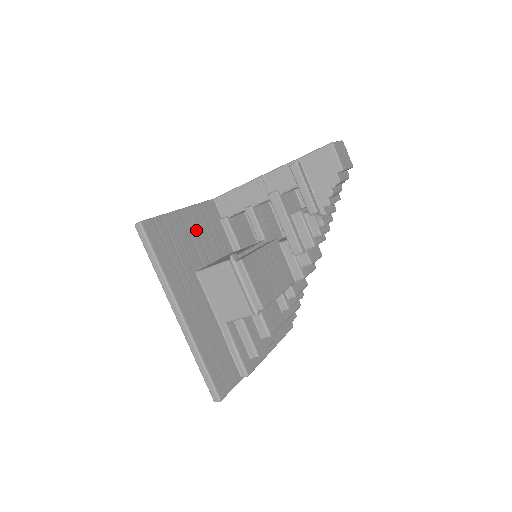
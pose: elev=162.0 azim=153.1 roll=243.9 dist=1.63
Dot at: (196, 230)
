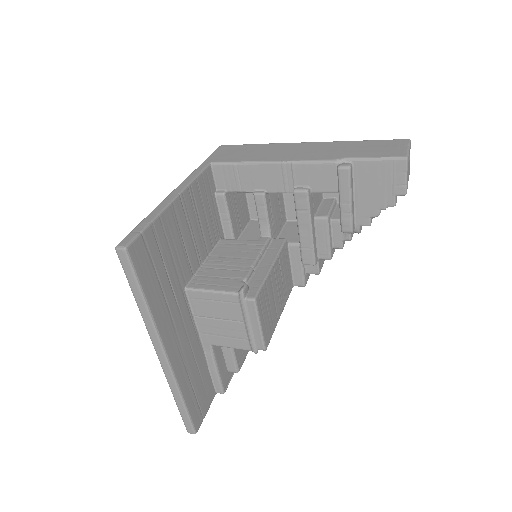
Dot at: (189, 224)
